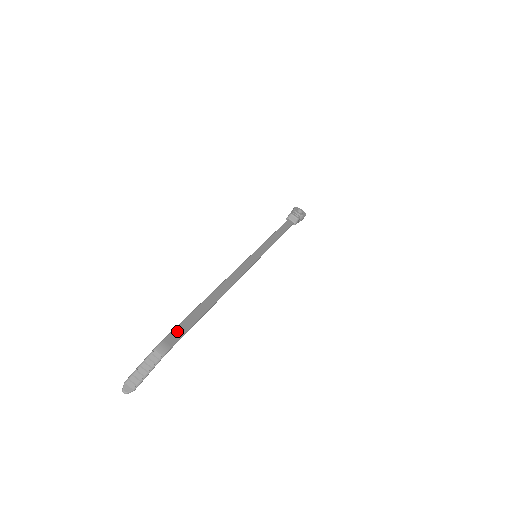
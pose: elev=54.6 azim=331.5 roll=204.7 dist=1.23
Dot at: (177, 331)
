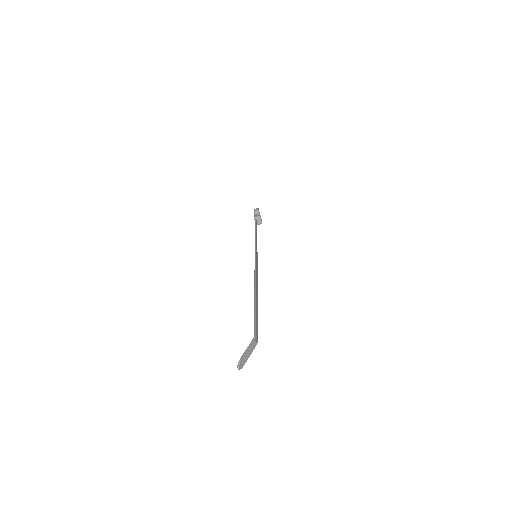
Dot at: (257, 325)
